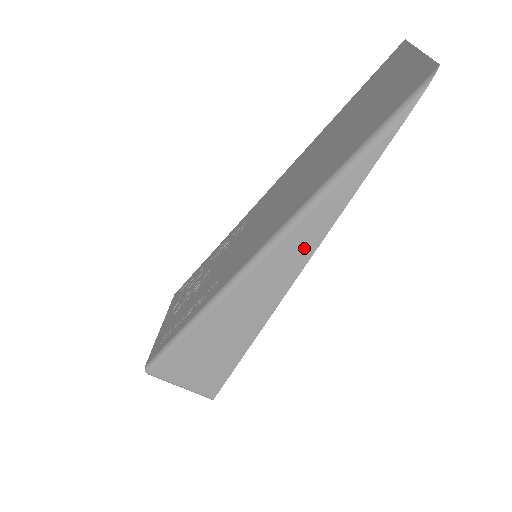
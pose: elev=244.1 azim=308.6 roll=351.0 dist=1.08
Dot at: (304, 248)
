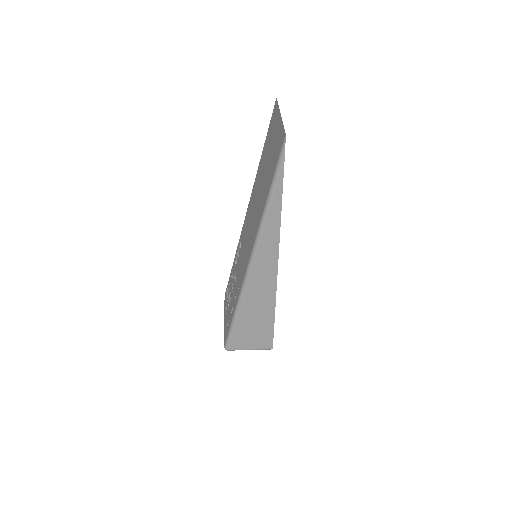
Dot at: (272, 247)
